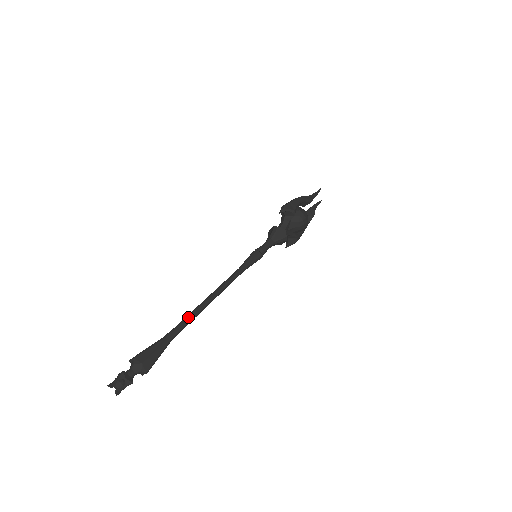
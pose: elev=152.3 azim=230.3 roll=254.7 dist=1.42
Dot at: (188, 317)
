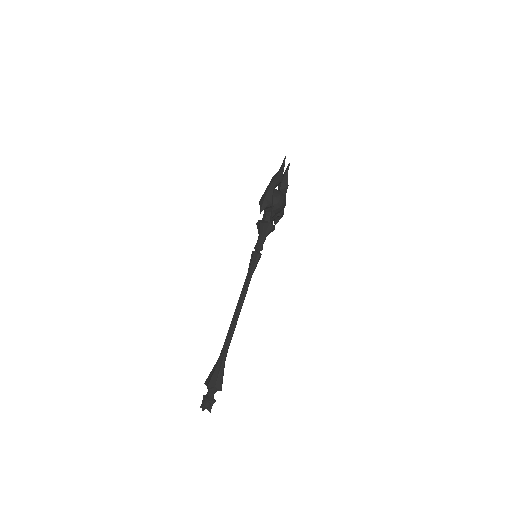
Dot at: (229, 336)
